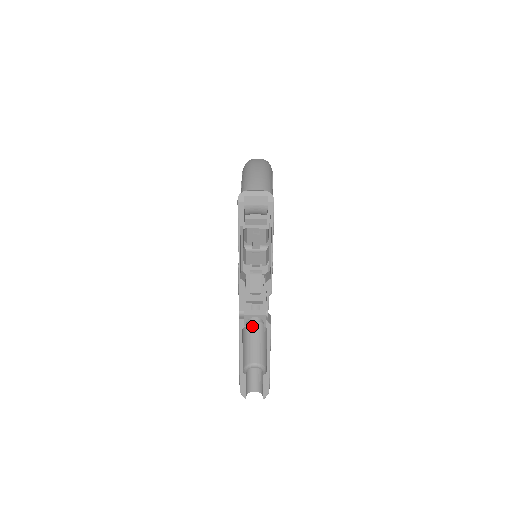
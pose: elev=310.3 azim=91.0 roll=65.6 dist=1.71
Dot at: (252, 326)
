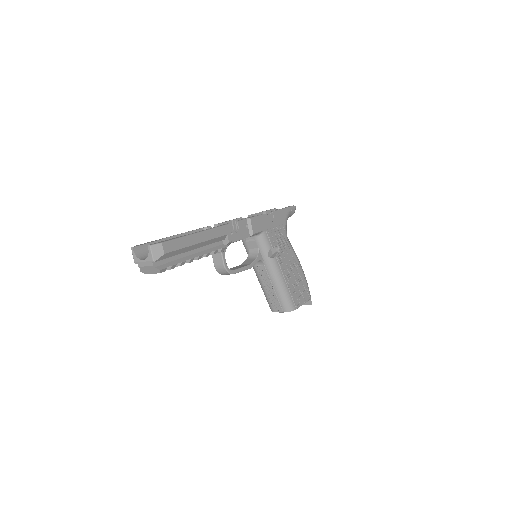
Dot at: occluded
